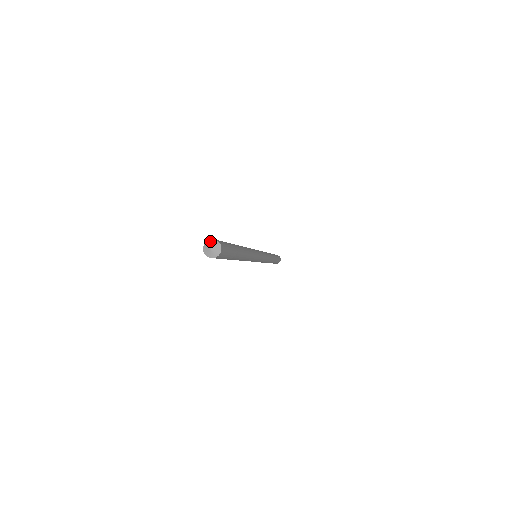
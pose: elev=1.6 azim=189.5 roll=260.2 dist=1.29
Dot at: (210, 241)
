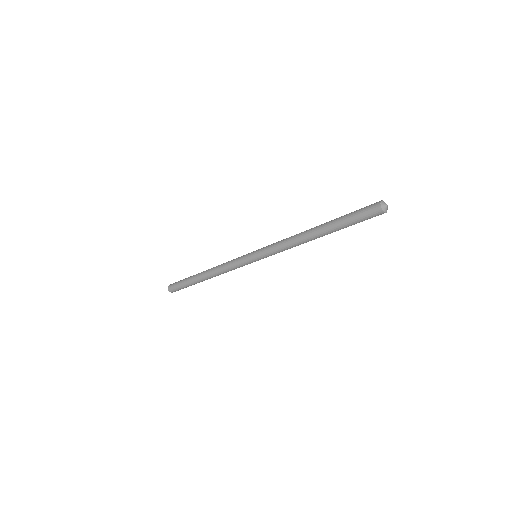
Dot at: (382, 202)
